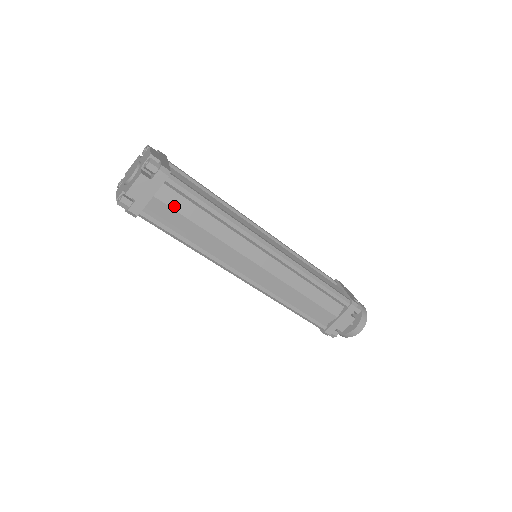
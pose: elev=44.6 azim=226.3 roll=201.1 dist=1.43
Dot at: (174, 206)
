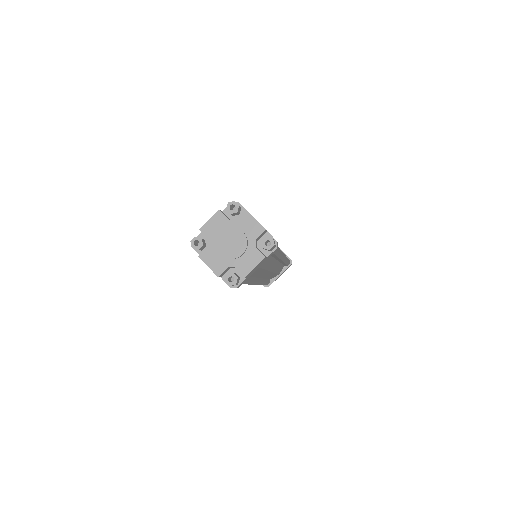
Dot at: (261, 265)
